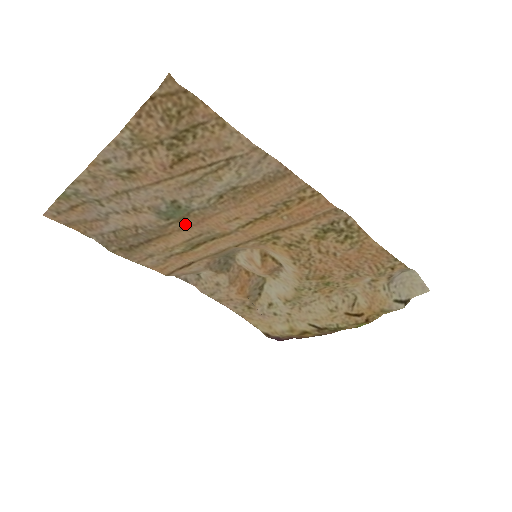
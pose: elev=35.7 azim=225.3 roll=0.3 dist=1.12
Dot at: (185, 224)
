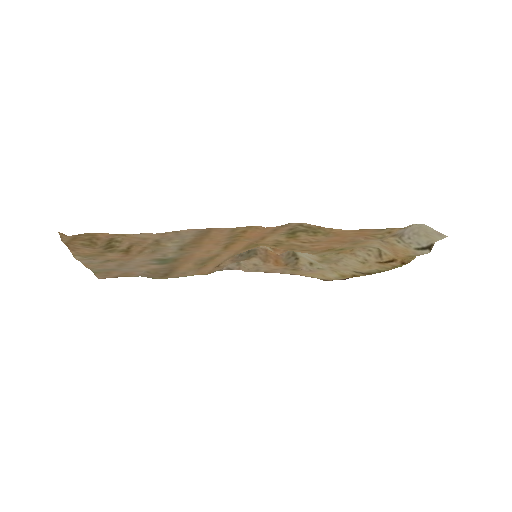
Dot at: (181, 261)
